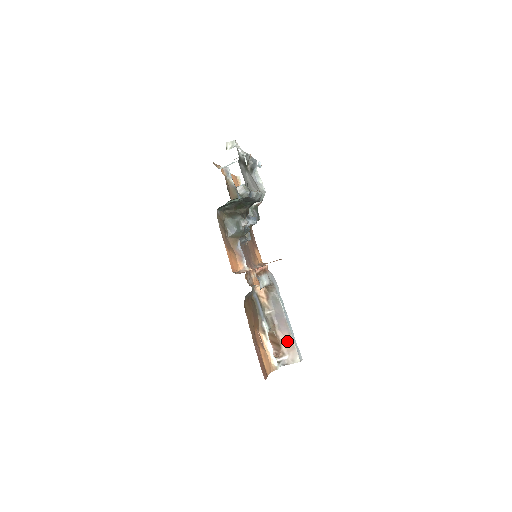
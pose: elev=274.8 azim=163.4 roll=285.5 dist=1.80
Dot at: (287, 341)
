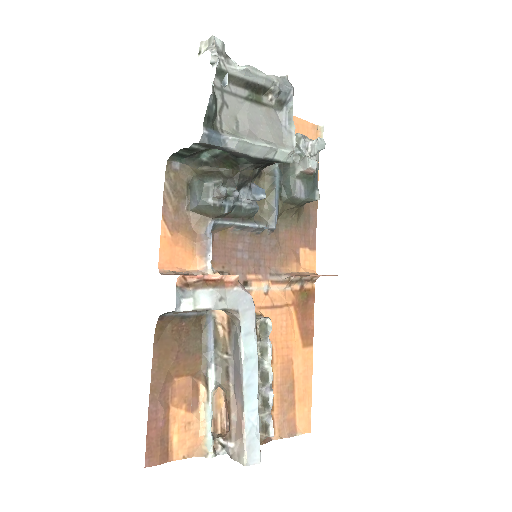
Dot at: (238, 419)
